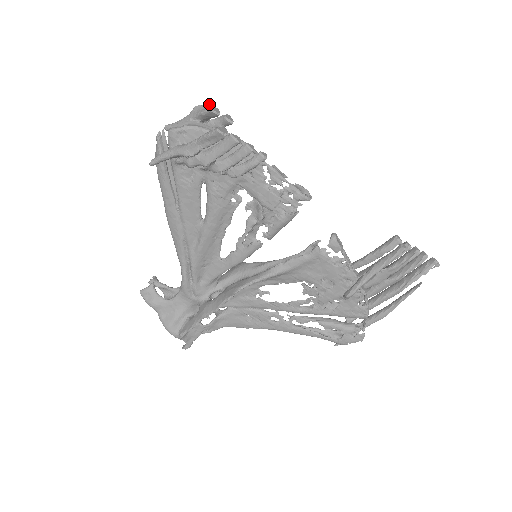
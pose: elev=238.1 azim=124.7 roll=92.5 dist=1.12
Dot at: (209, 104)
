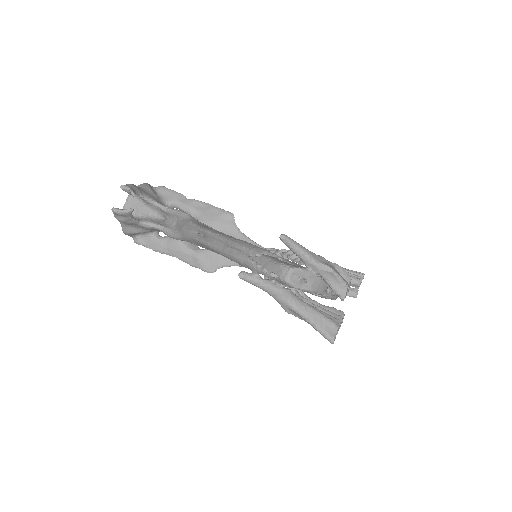
Dot at: (347, 286)
